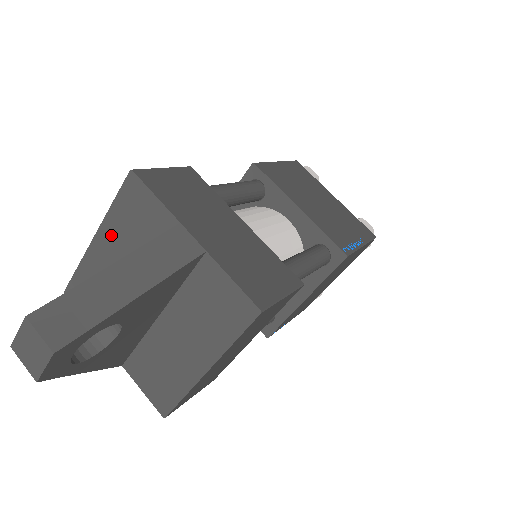
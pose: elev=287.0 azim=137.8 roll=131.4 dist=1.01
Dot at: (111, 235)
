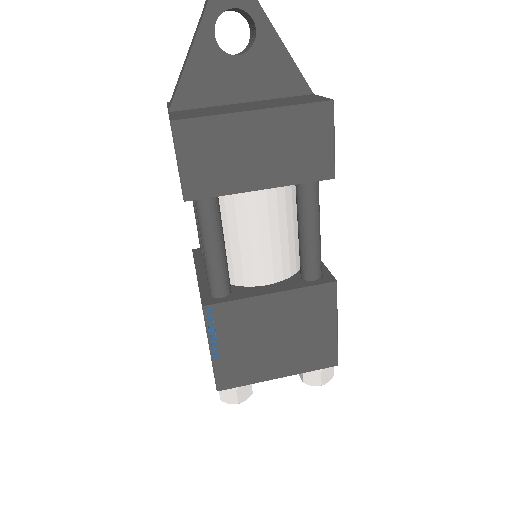
Dot at: occluded
